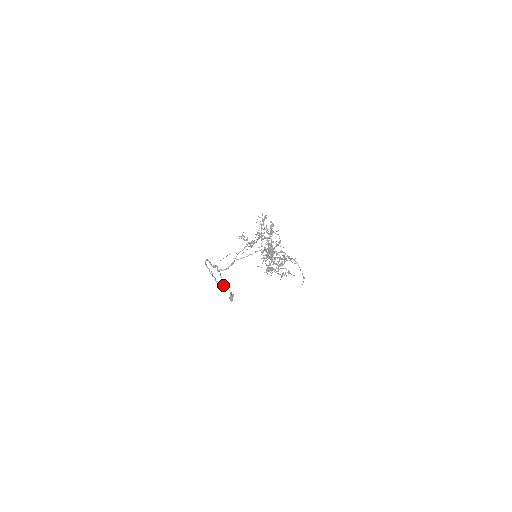
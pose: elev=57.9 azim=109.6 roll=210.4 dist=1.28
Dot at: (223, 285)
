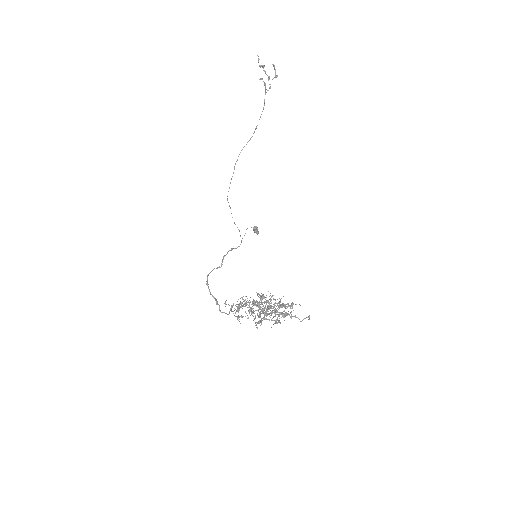
Dot at: occluded
